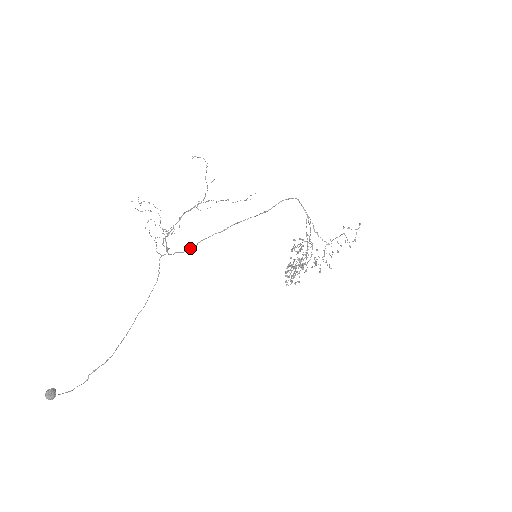
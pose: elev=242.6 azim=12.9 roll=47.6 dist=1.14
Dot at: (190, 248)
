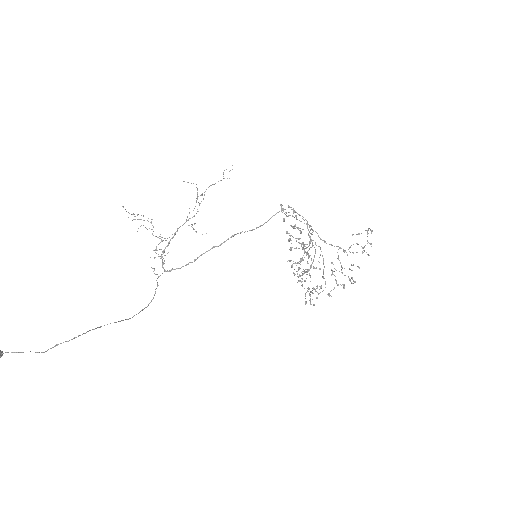
Dot at: (187, 264)
